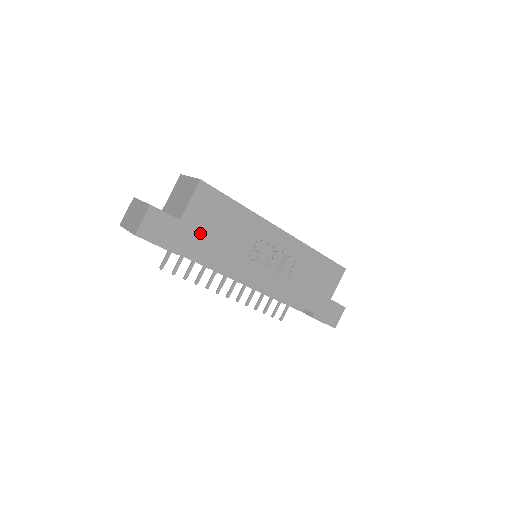
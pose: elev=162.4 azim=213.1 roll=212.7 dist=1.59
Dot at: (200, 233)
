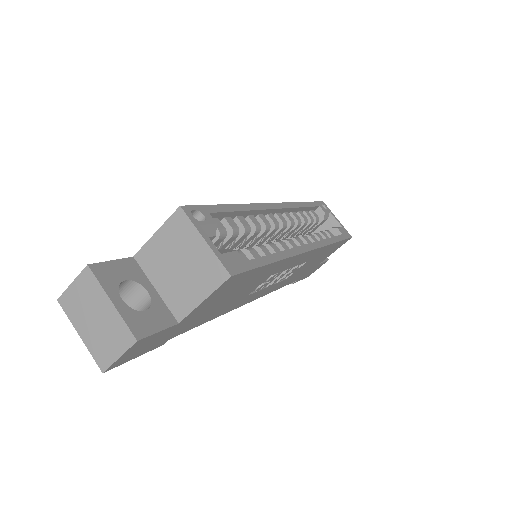
Dot at: (203, 314)
